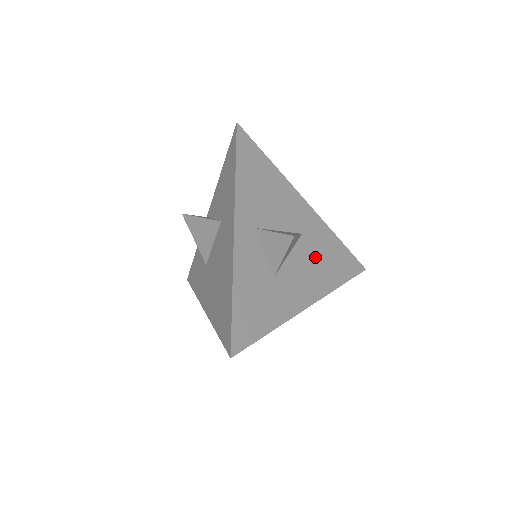
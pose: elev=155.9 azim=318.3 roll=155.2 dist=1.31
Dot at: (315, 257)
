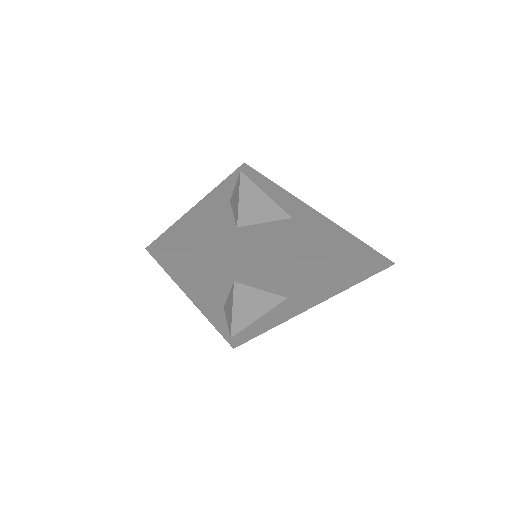
Dot at: (305, 234)
